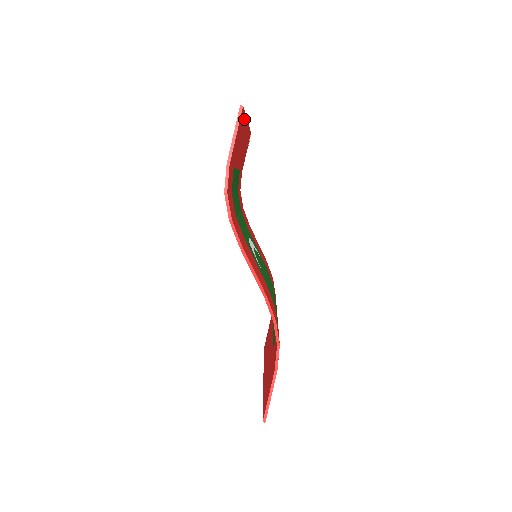
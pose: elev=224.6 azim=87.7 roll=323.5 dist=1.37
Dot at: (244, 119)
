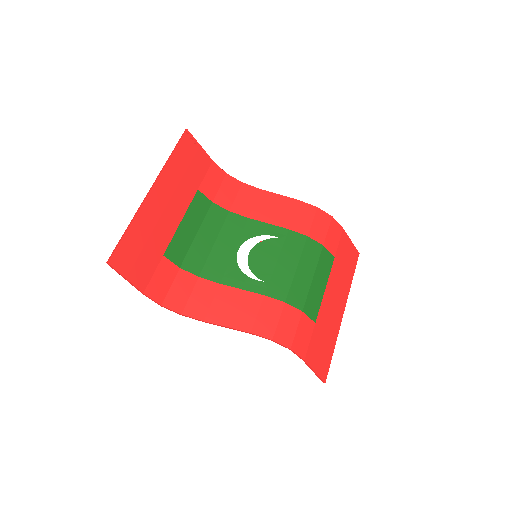
Dot at: (132, 230)
